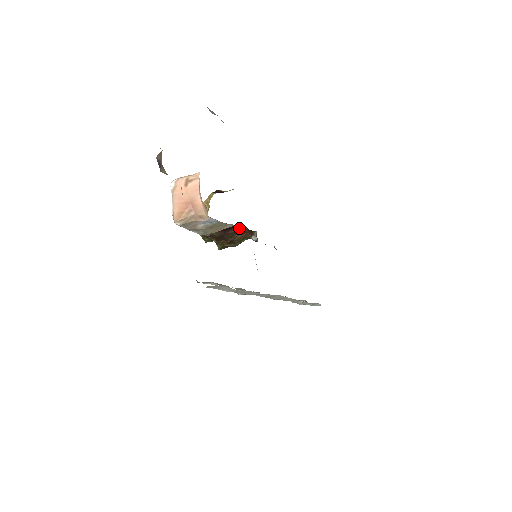
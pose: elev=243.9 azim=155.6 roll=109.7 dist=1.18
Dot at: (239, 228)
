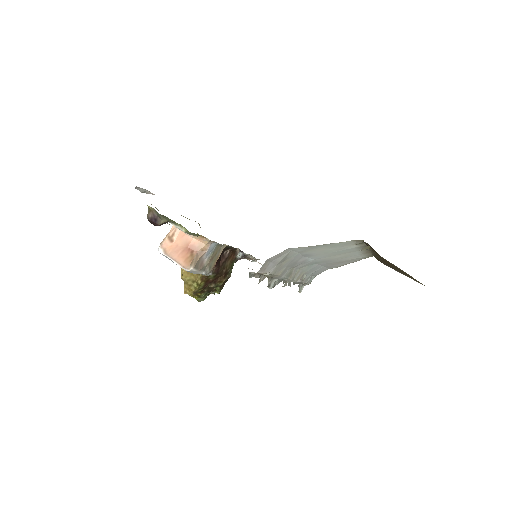
Dot at: (224, 255)
